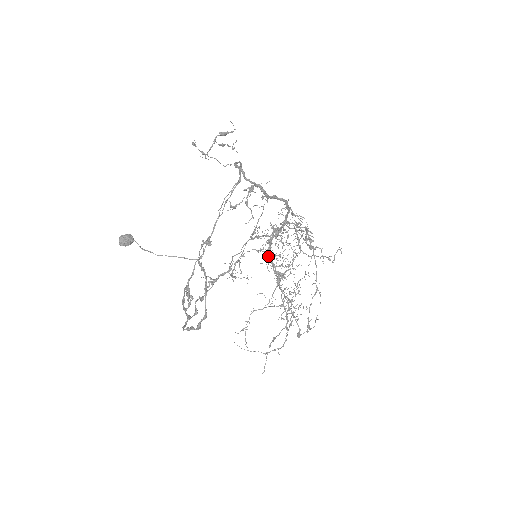
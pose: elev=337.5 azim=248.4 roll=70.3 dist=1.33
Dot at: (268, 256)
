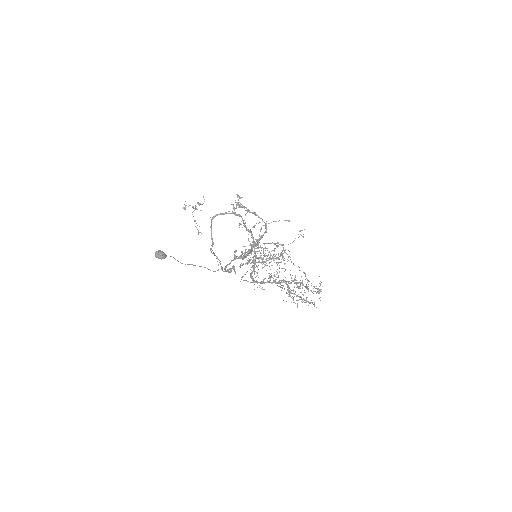
Dot at: (257, 283)
